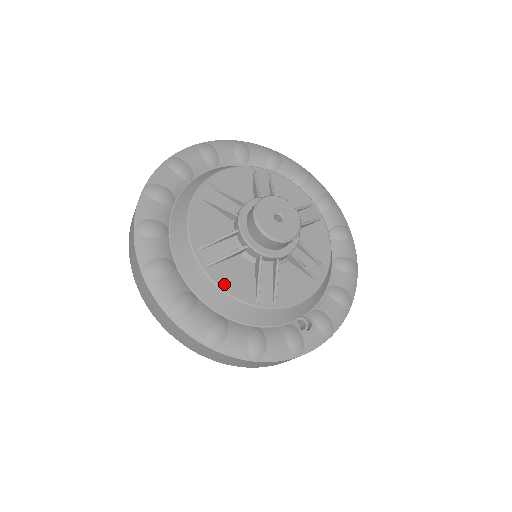
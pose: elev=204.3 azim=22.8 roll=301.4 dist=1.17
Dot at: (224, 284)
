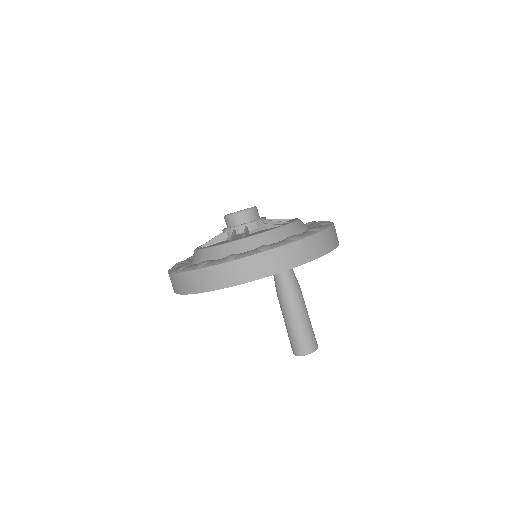
Dot at: occluded
